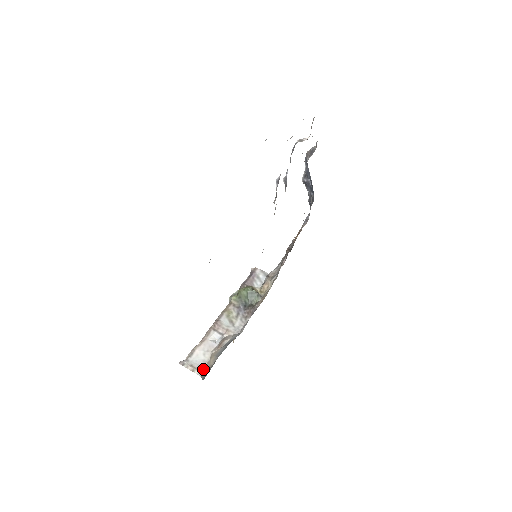
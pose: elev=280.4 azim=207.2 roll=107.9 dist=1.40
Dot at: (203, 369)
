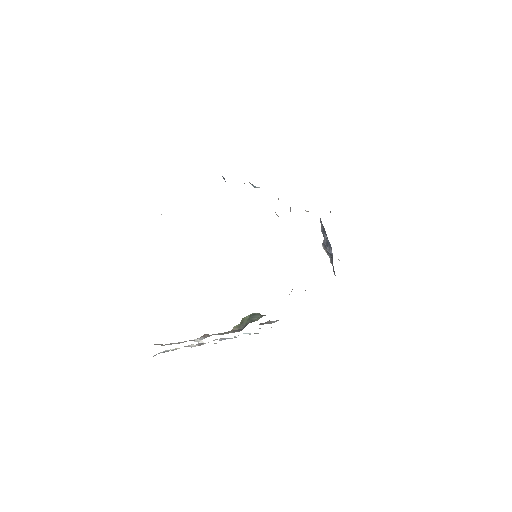
Dot at: occluded
